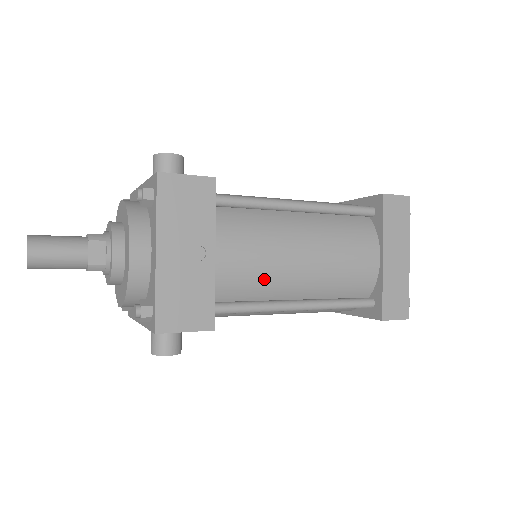
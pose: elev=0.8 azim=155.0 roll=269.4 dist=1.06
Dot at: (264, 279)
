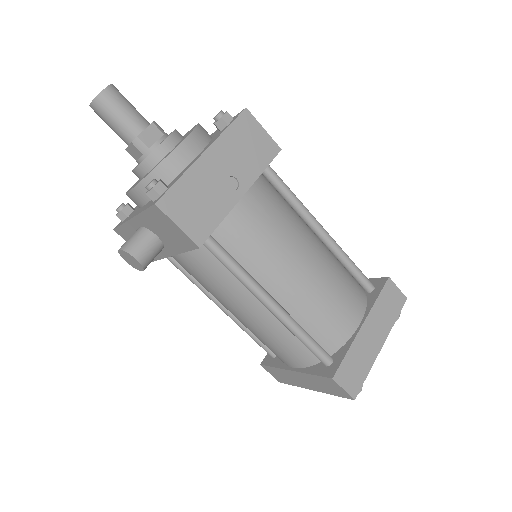
Dot at: (262, 253)
